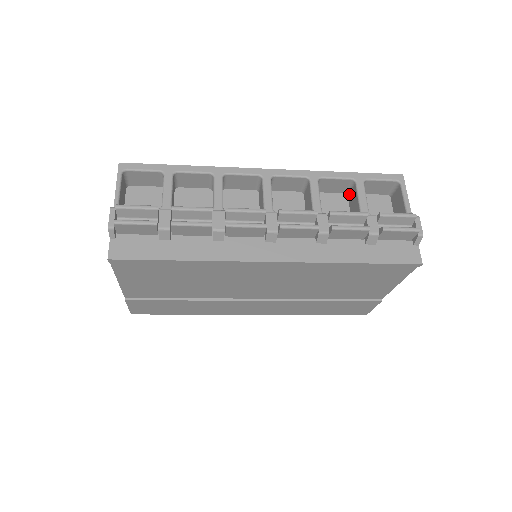
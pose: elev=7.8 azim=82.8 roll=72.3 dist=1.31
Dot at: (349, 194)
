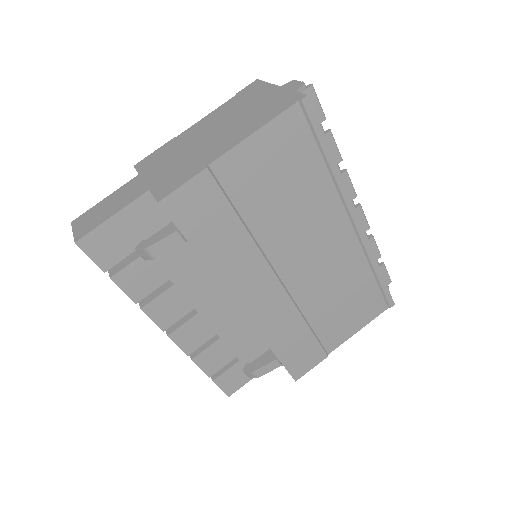
Dot at: occluded
